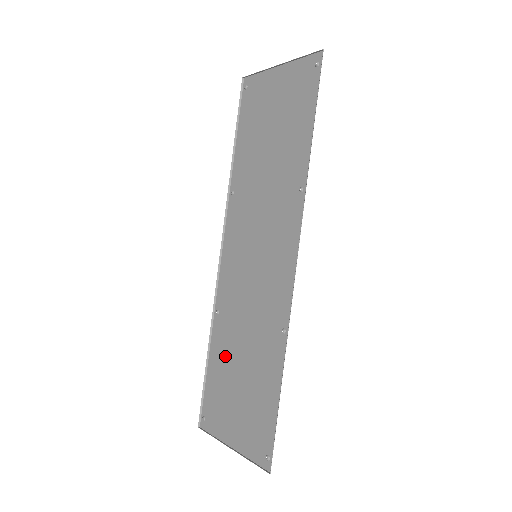
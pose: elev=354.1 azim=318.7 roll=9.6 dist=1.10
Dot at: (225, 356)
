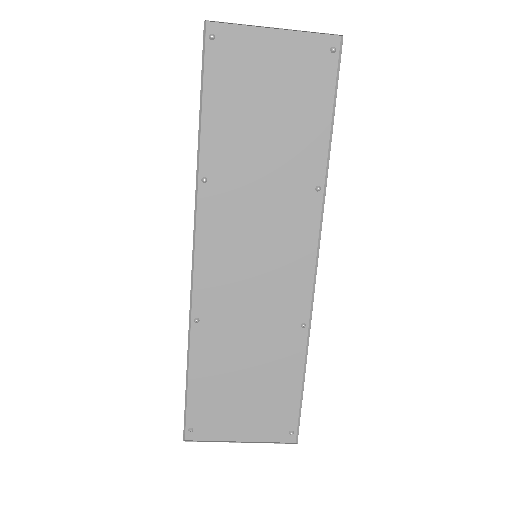
Dot at: (218, 363)
